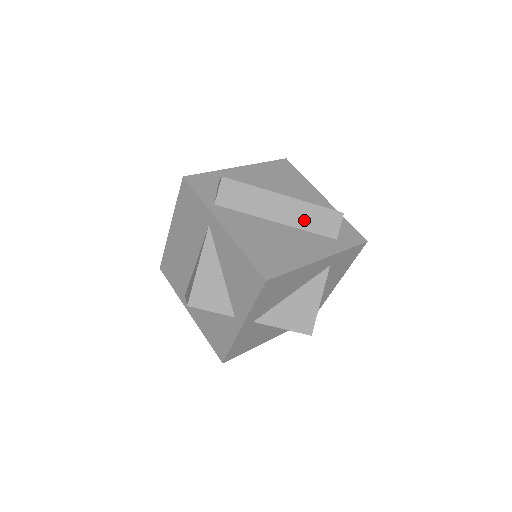
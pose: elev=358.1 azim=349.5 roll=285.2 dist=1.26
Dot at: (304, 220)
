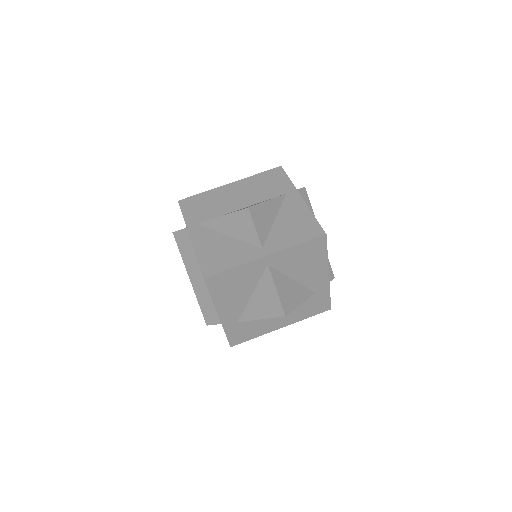
Dot at: occluded
